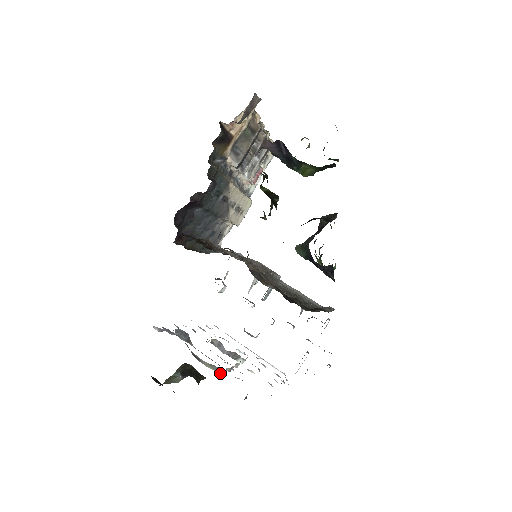
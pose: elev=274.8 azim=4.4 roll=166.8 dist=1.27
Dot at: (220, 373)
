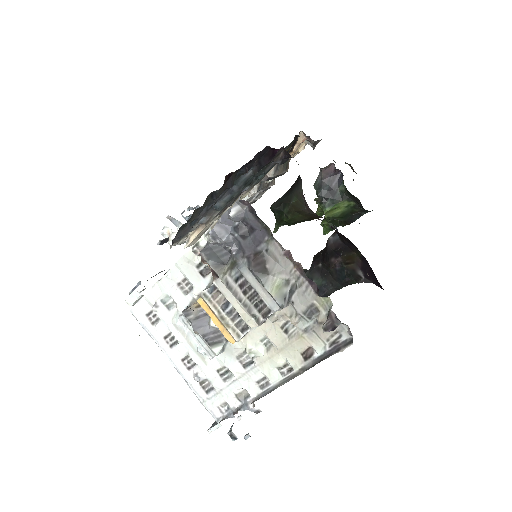
Dot at: (283, 303)
